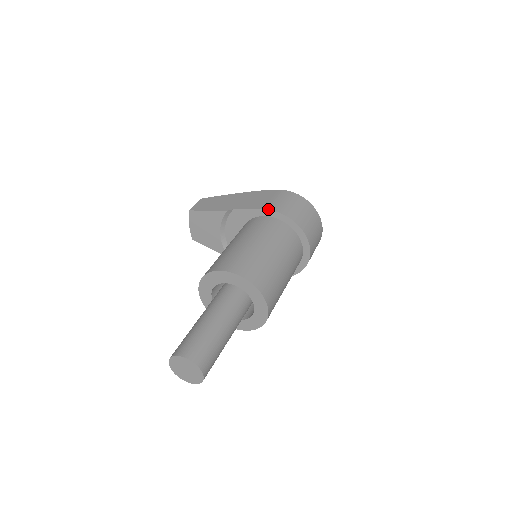
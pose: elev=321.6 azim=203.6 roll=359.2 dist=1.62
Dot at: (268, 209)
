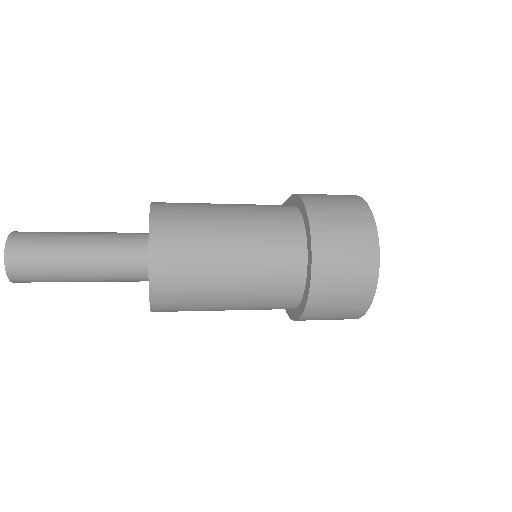
Dot at: (293, 194)
